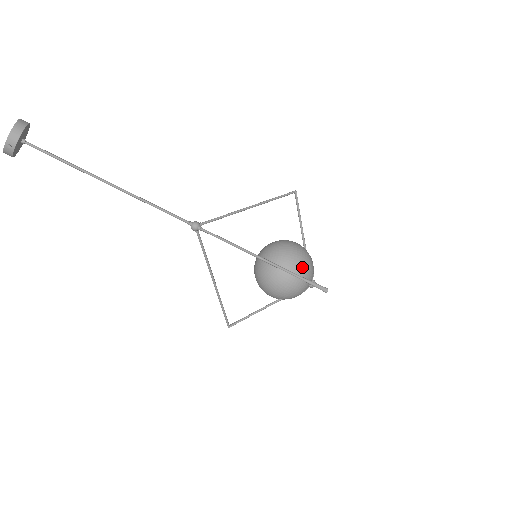
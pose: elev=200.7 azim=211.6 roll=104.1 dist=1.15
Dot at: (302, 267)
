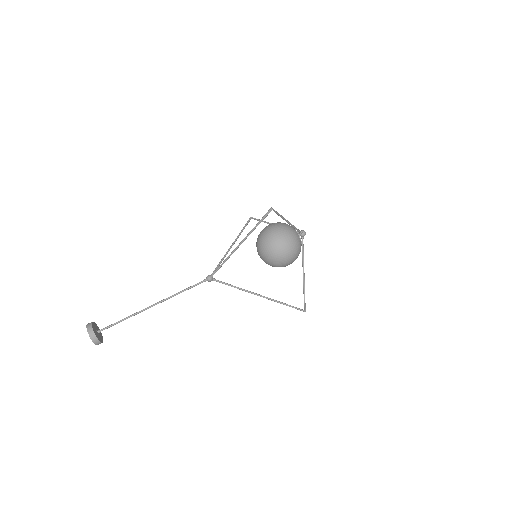
Dot at: (276, 228)
